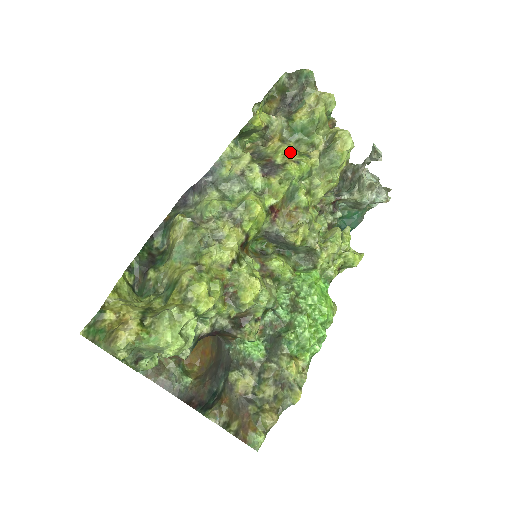
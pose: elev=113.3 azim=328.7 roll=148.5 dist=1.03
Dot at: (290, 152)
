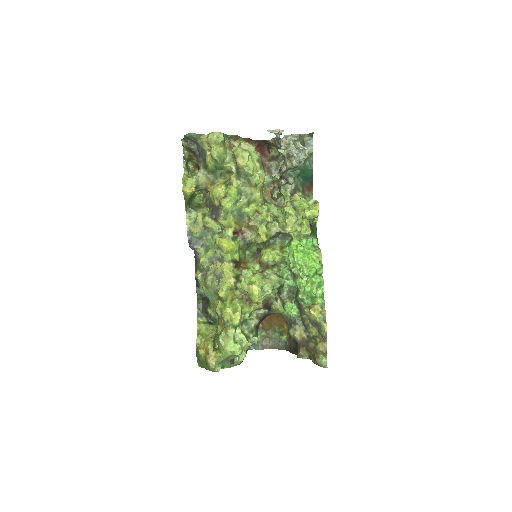
Dot at: (218, 192)
